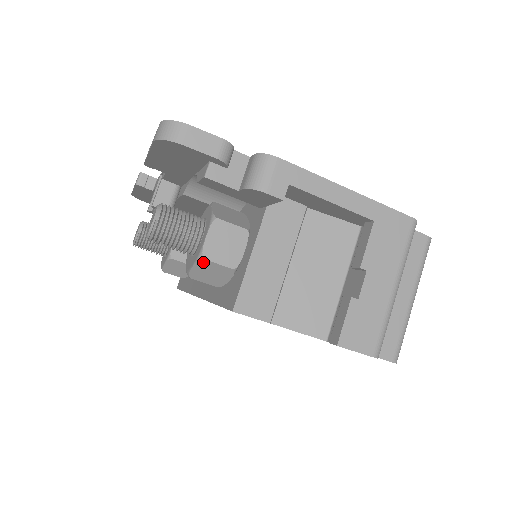
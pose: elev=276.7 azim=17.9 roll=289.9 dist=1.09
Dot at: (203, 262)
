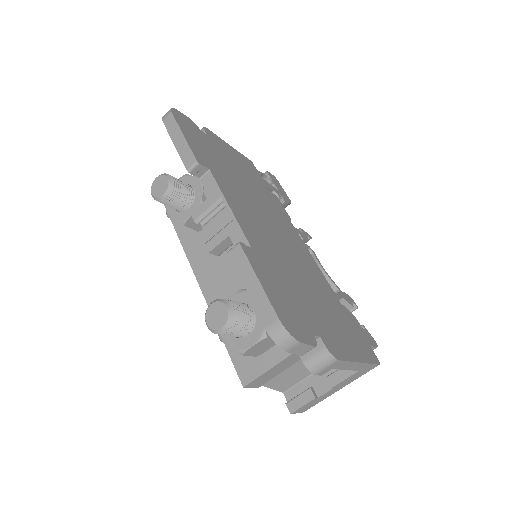
Dot at: (240, 353)
